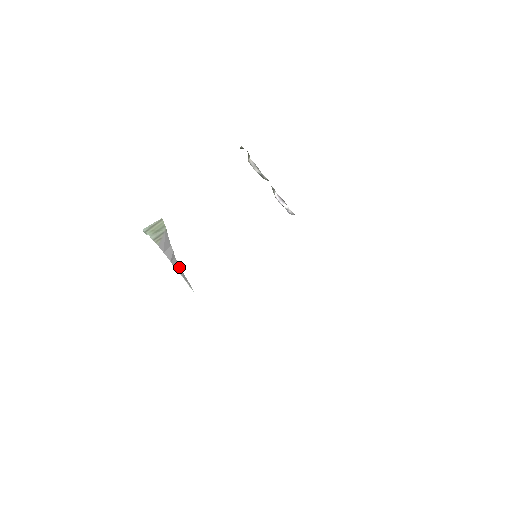
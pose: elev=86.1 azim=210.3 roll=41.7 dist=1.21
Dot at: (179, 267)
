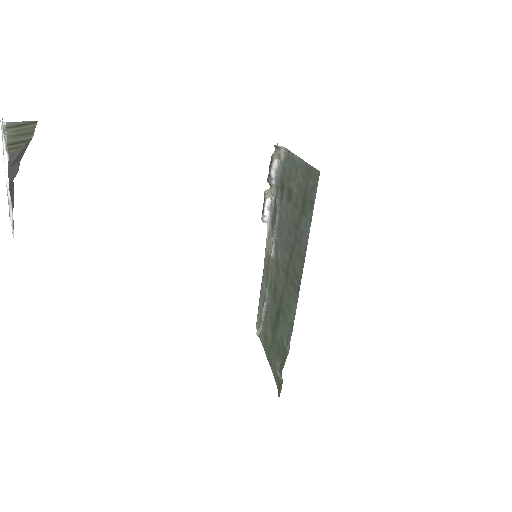
Dot at: (13, 196)
